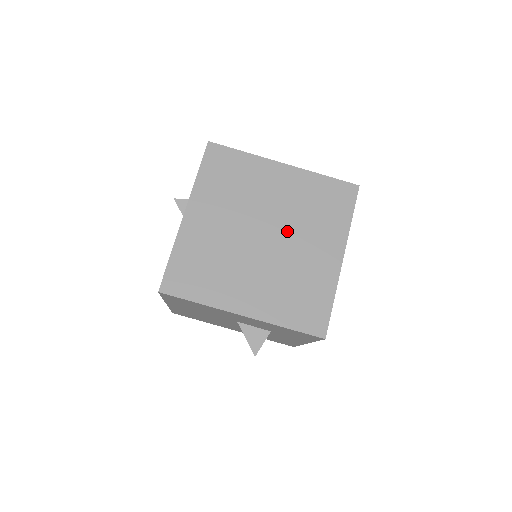
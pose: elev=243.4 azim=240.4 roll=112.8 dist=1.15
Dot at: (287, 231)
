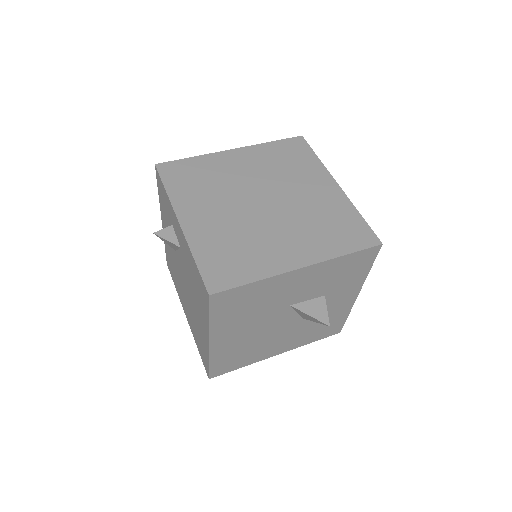
Dot at: (278, 190)
